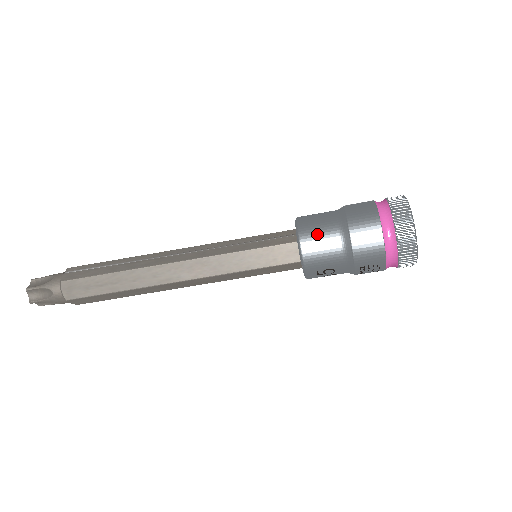
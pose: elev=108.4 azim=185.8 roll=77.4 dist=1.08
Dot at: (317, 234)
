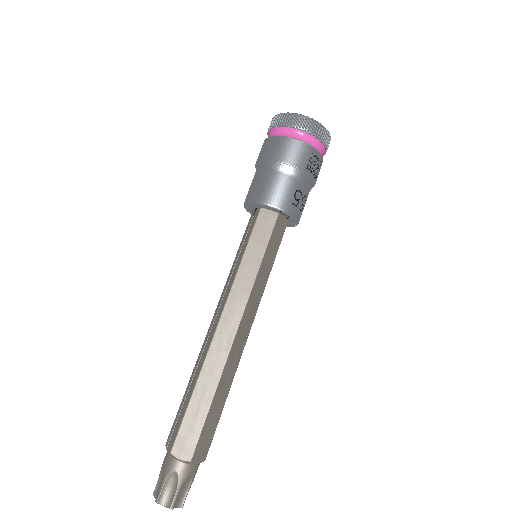
Dot at: (261, 187)
